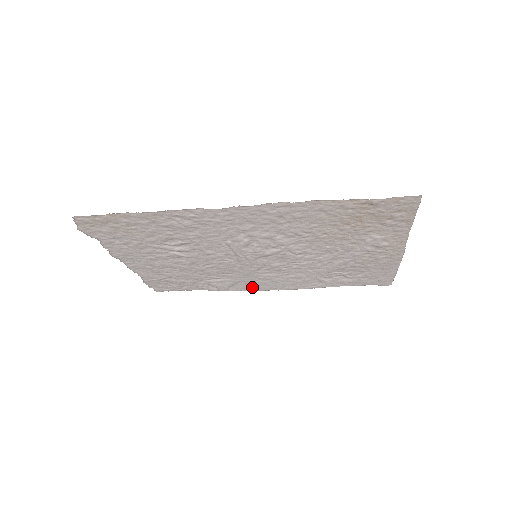
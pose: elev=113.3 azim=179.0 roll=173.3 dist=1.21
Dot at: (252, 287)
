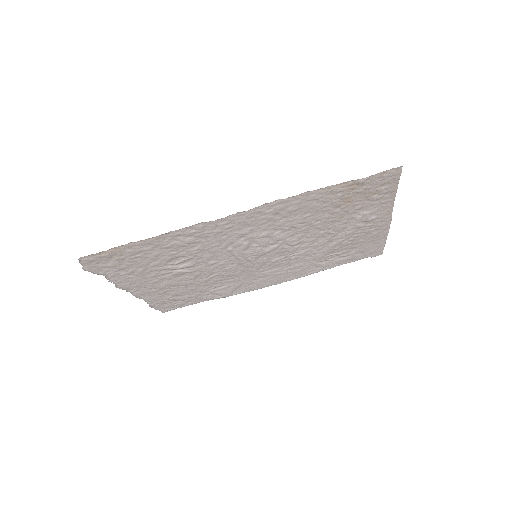
Dot at: (254, 286)
